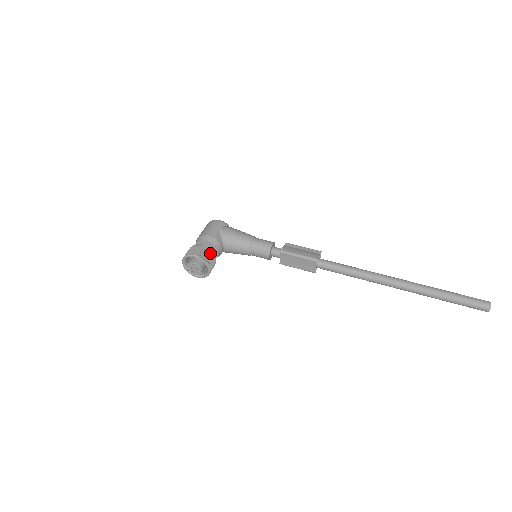
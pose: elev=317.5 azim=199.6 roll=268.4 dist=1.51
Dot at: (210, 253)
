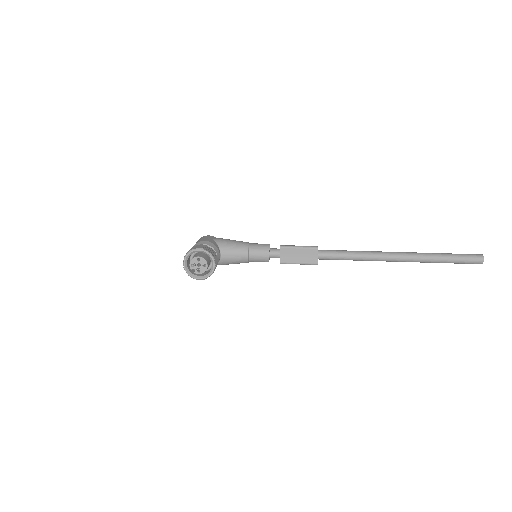
Dot at: (212, 250)
